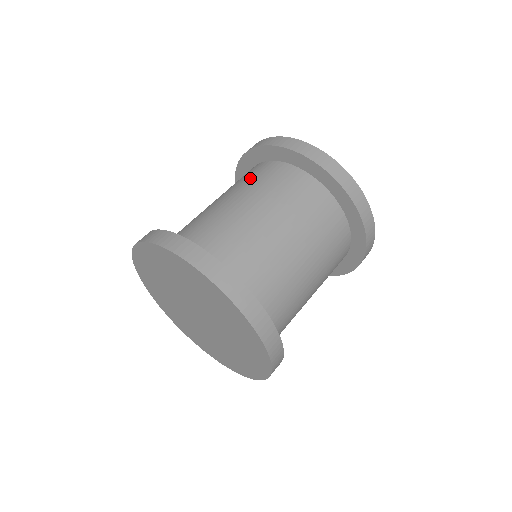
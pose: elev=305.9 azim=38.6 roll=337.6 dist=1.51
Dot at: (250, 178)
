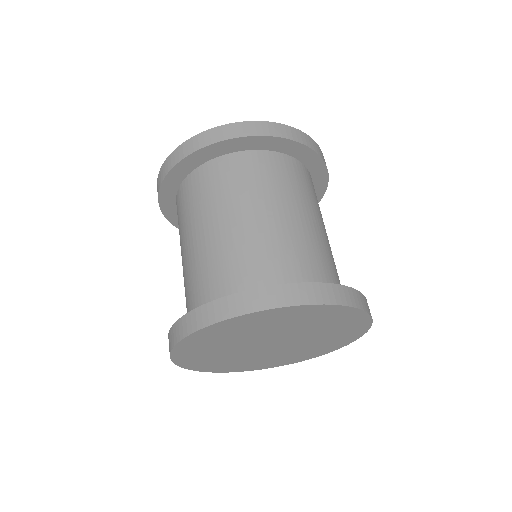
Dot at: (181, 217)
